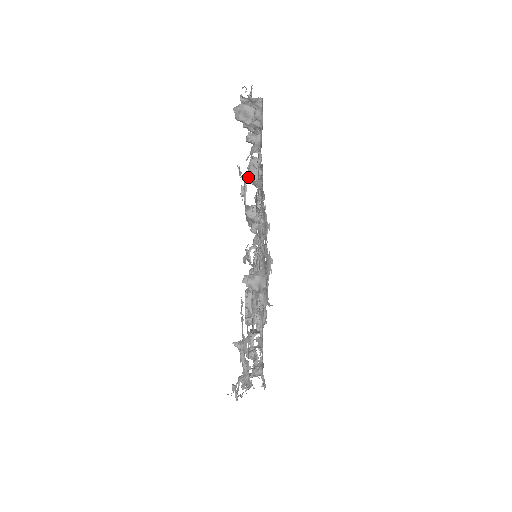
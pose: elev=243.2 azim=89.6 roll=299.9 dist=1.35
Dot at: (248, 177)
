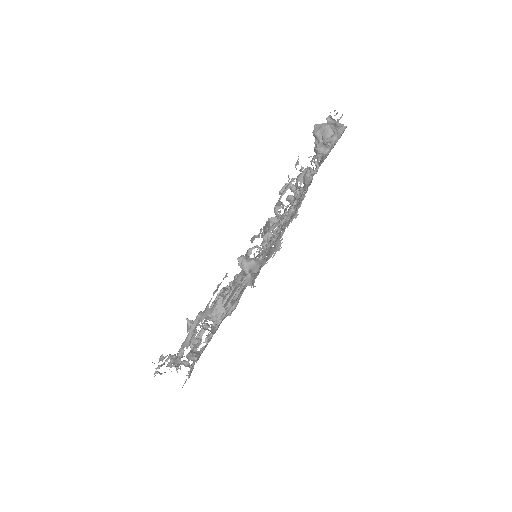
Dot at: occluded
